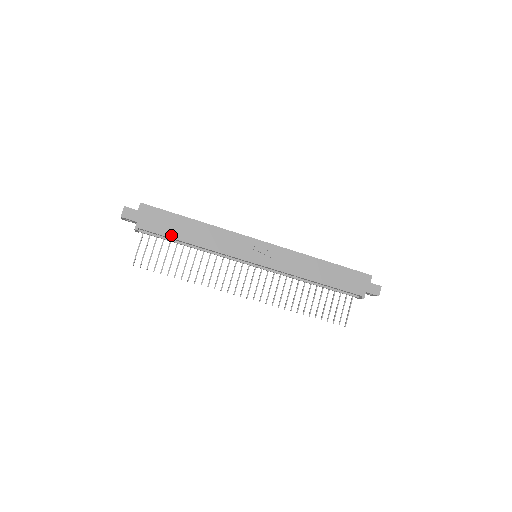
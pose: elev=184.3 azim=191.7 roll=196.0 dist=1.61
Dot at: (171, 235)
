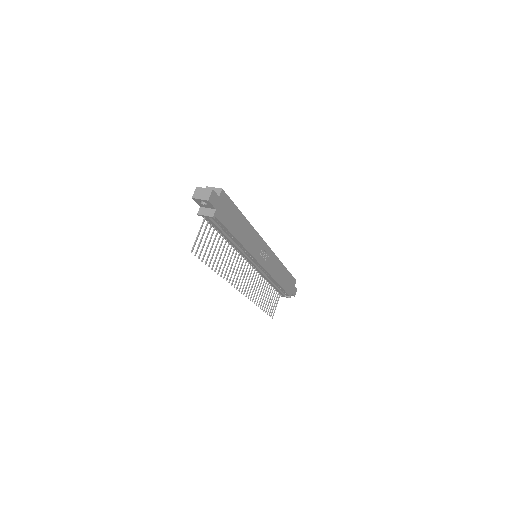
Dot at: (230, 229)
